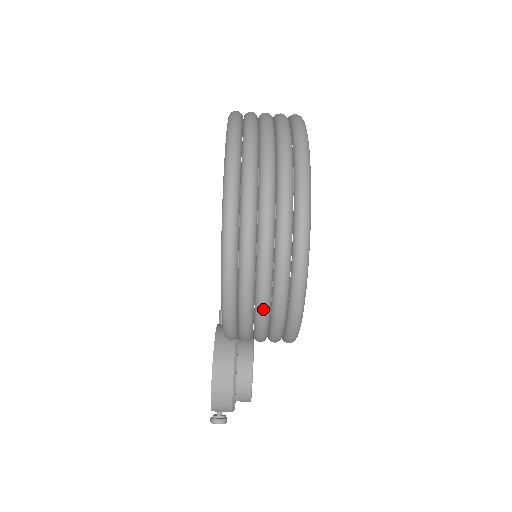
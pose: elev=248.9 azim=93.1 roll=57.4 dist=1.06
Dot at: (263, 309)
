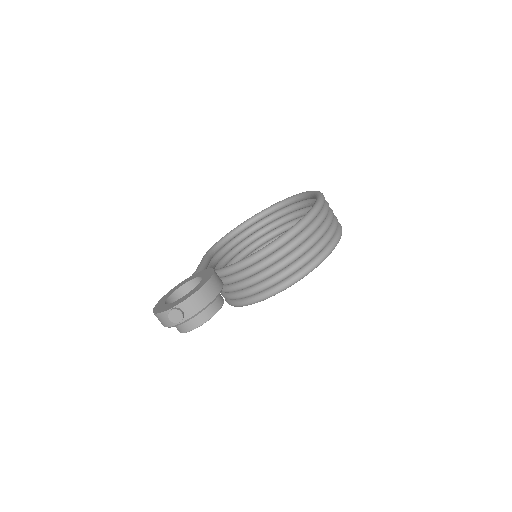
Dot at: (313, 242)
